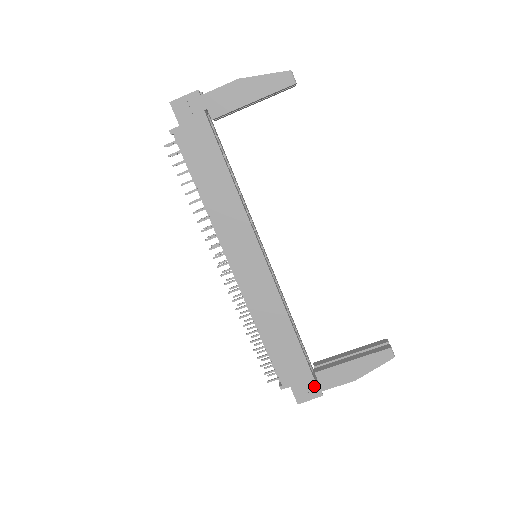
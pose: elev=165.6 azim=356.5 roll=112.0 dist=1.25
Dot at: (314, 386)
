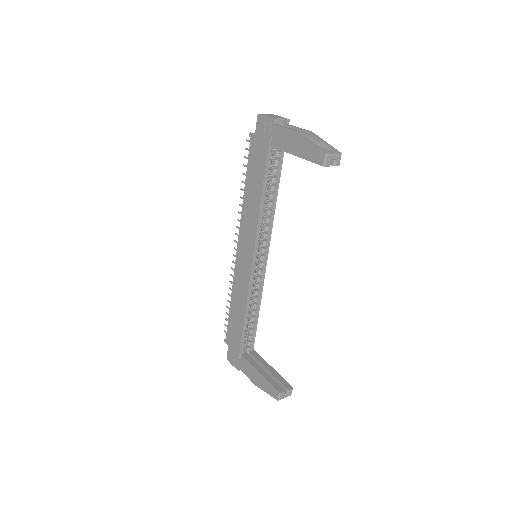
Dot at: (237, 360)
